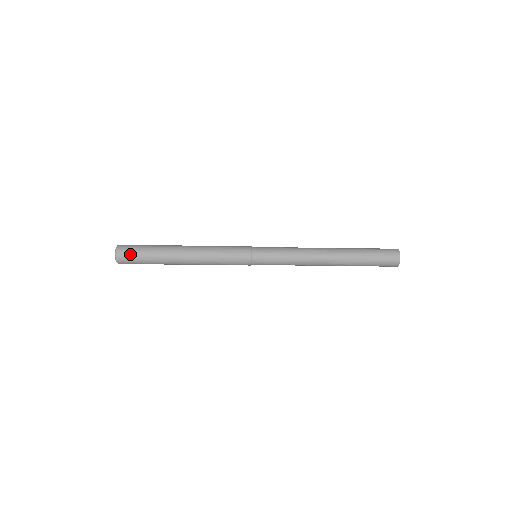
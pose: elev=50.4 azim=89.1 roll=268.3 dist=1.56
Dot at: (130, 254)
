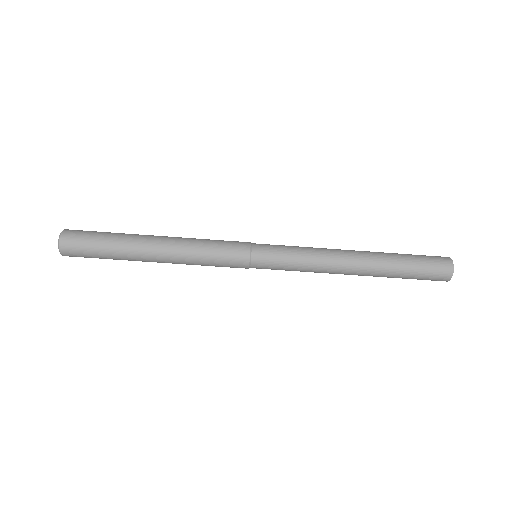
Dot at: (80, 242)
